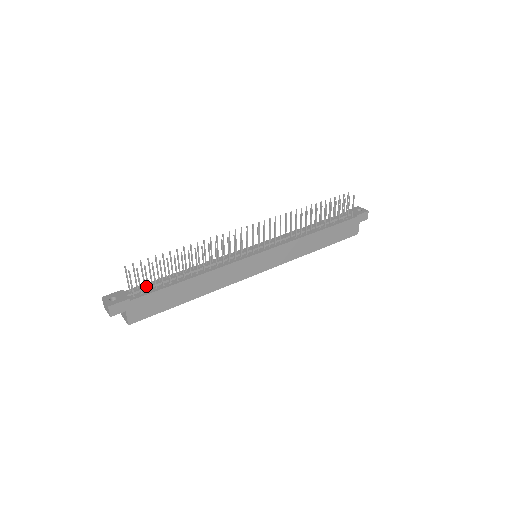
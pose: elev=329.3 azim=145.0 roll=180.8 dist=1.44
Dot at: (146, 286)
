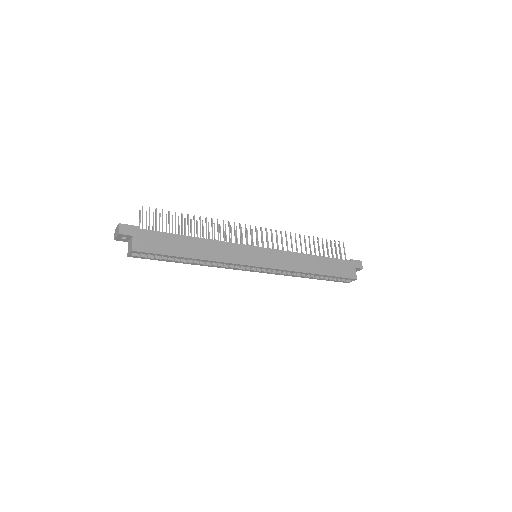
Dot at: occluded
